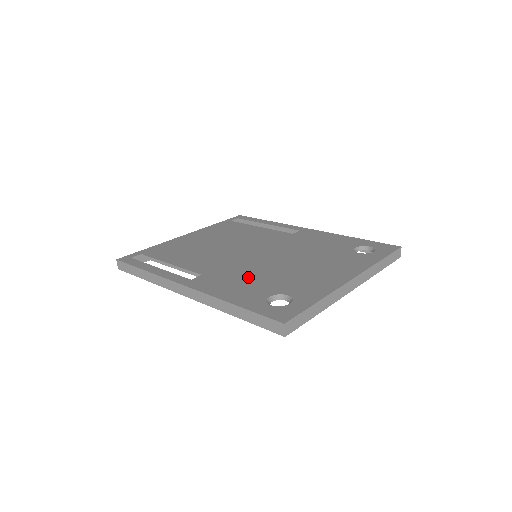
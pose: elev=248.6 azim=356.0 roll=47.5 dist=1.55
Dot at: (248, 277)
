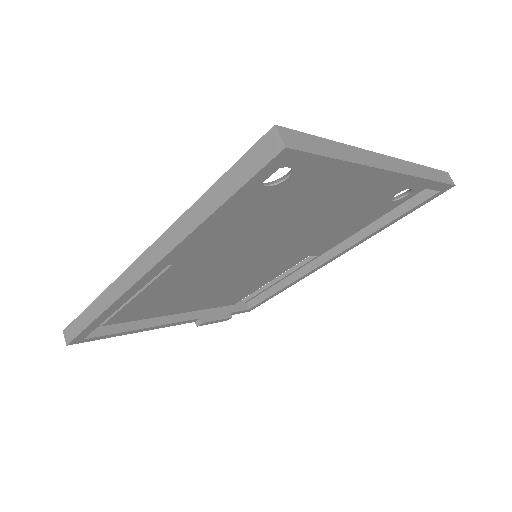
Dot at: occluded
